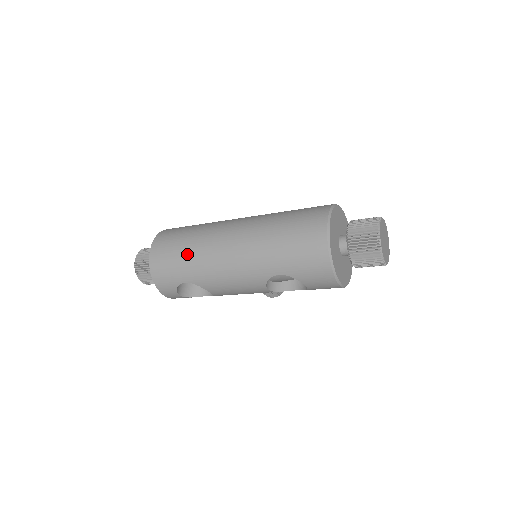
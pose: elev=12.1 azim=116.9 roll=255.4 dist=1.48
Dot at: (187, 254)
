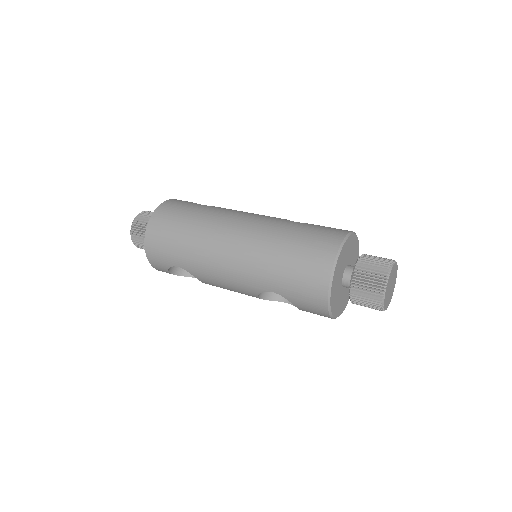
Dot at: (185, 241)
